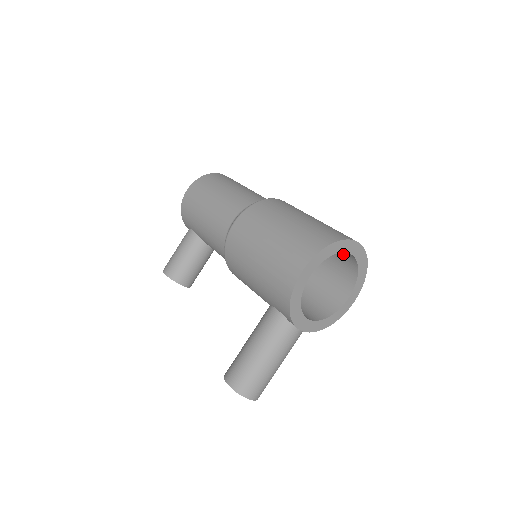
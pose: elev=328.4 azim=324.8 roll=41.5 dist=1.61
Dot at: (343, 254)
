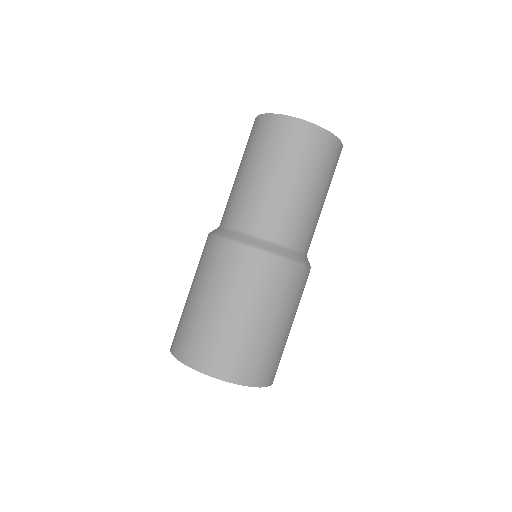
Dot at: occluded
